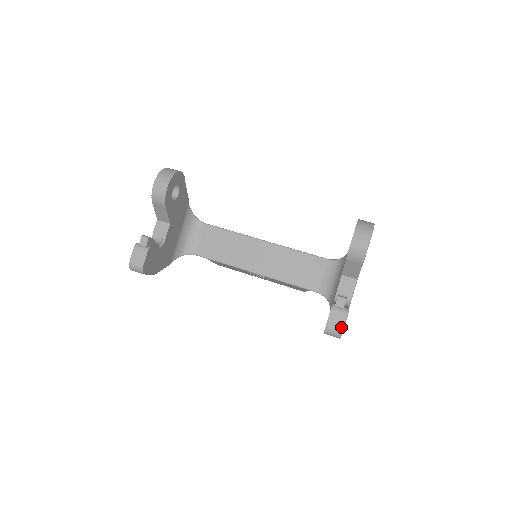
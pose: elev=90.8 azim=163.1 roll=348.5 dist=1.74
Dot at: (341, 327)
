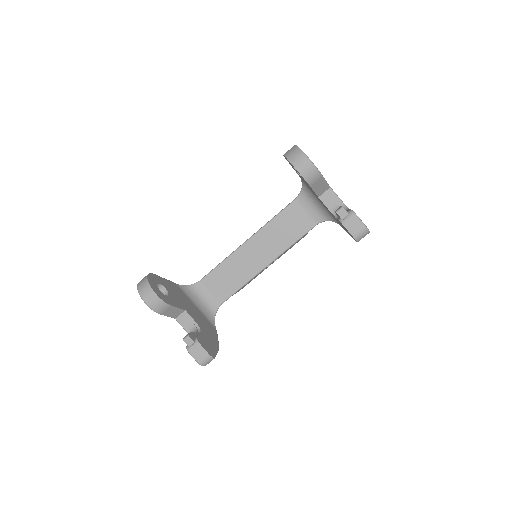
Dot at: (362, 226)
